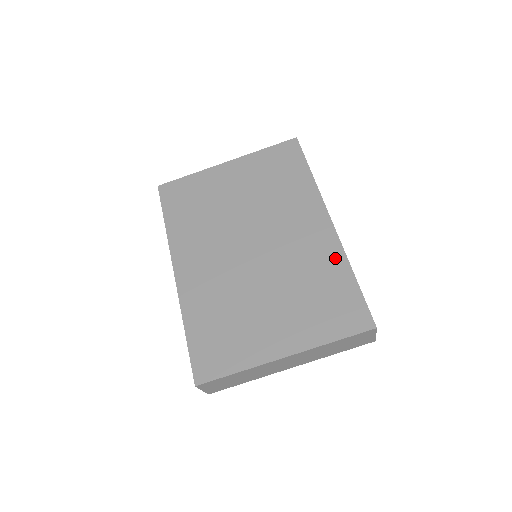
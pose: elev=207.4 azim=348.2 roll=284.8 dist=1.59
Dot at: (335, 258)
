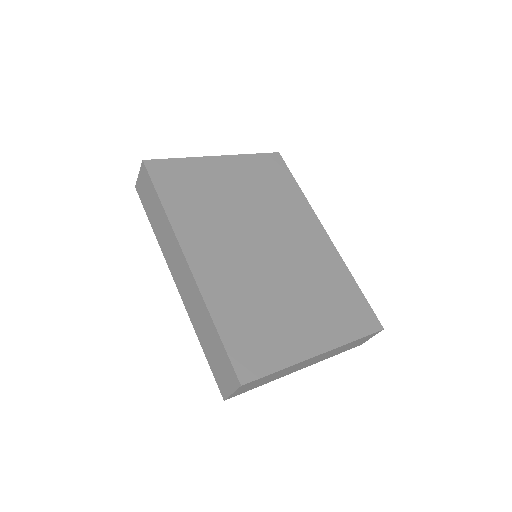
Dot at: (338, 266)
